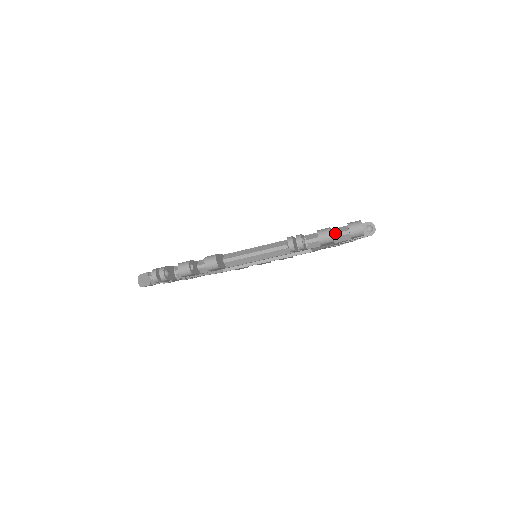
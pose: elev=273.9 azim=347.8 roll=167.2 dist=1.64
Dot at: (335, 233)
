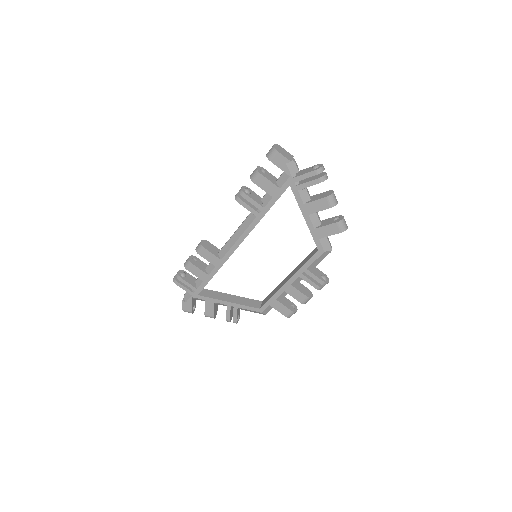
Dot at: (278, 178)
